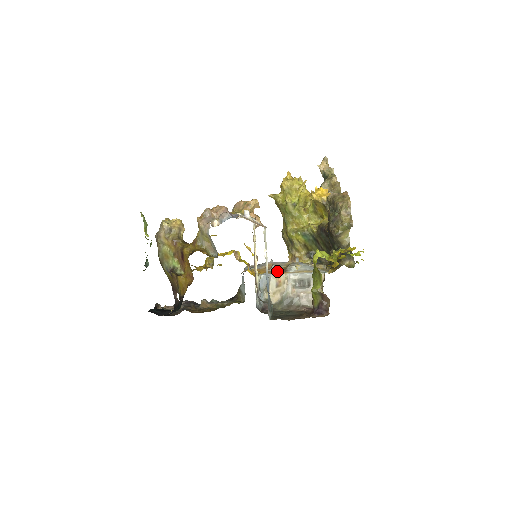
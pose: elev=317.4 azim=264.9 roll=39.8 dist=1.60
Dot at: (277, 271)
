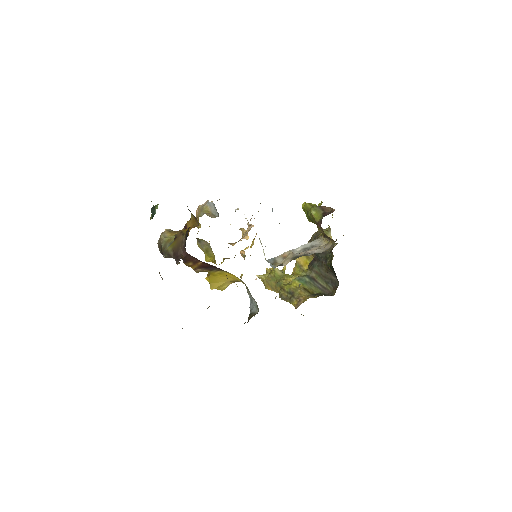
Dot at: occluded
